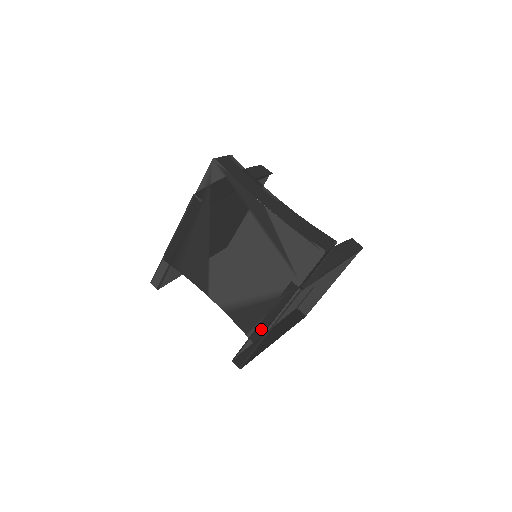
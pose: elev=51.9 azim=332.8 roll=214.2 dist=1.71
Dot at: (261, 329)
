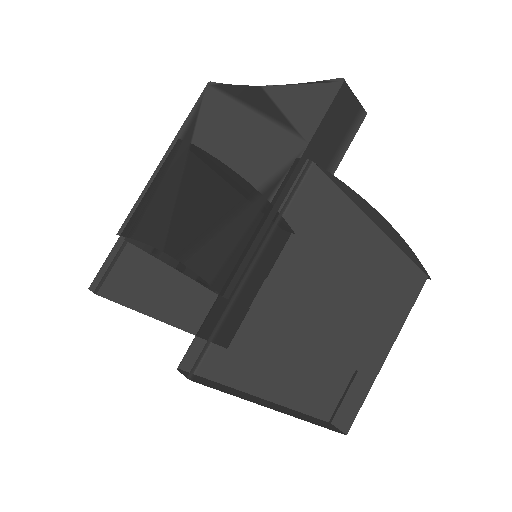
Dot at: (238, 257)
